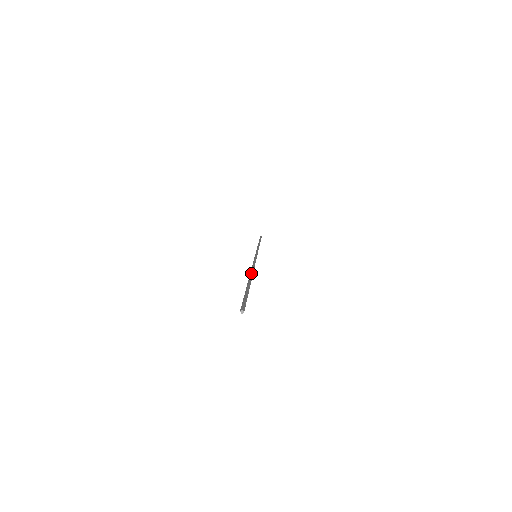
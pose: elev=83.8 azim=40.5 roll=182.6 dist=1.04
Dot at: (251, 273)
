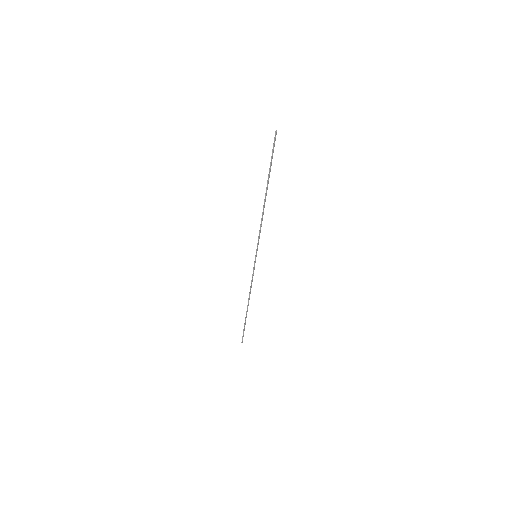
Dot at: (265, 200)
